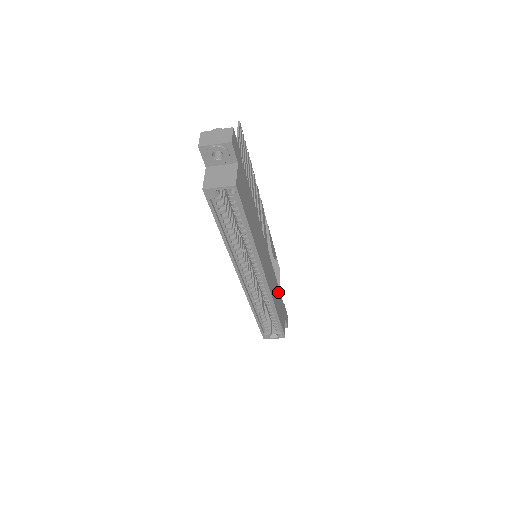
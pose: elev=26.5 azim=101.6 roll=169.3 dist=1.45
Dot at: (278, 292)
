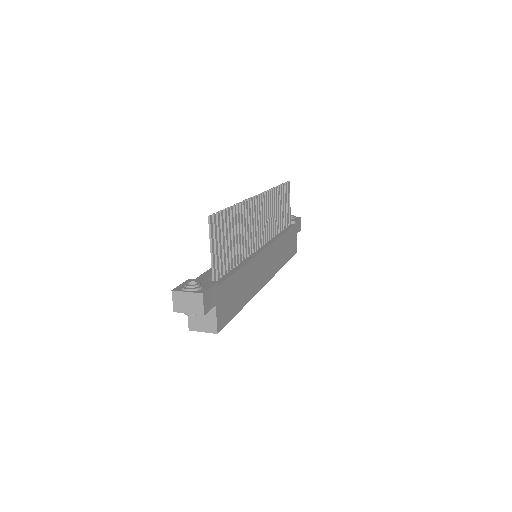
Dot at: (285, 239)
